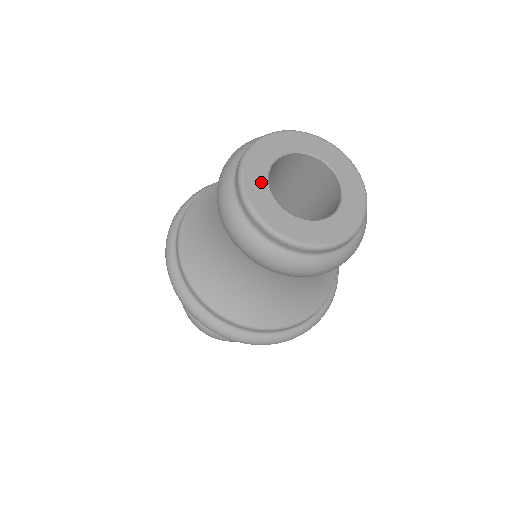
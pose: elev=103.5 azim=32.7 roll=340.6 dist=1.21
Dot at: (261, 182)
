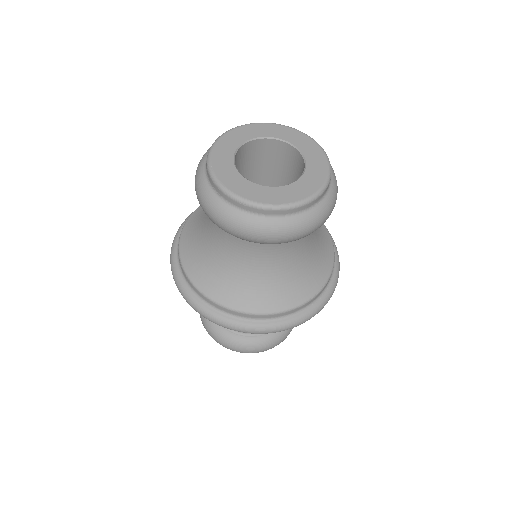
Dot at: (246, 185)
